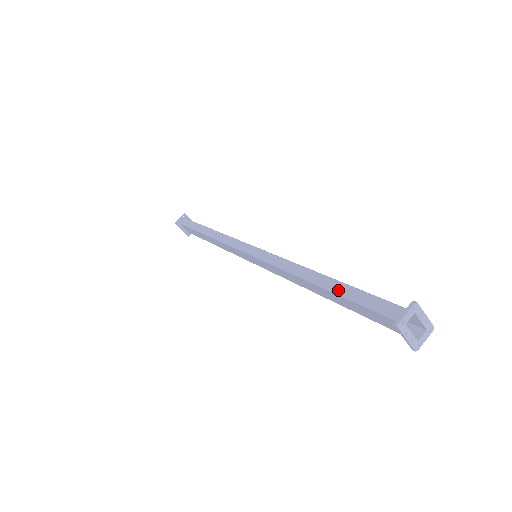
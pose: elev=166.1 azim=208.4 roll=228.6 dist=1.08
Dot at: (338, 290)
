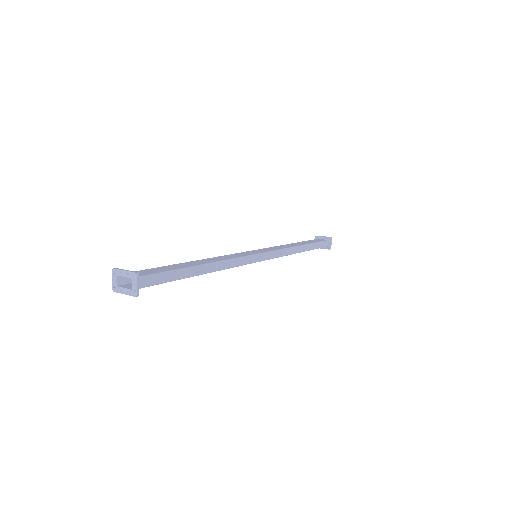
Dot at: occluded
